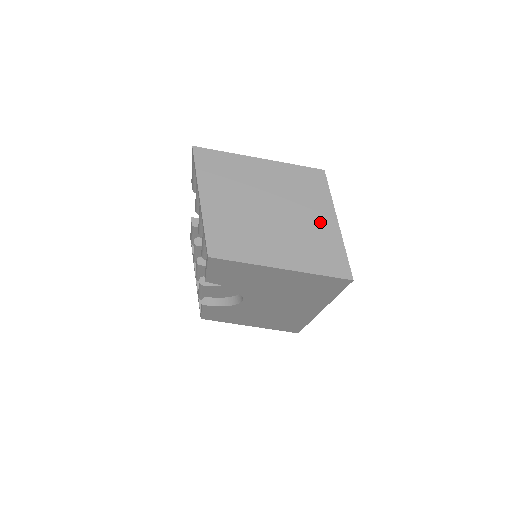
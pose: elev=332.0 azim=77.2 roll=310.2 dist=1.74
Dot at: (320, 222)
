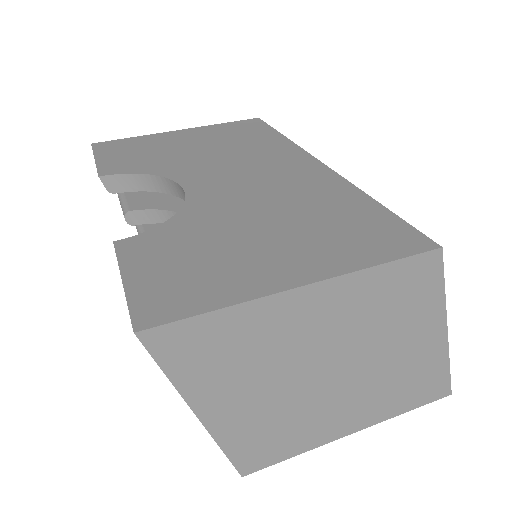
Dot at: (418, 347)
